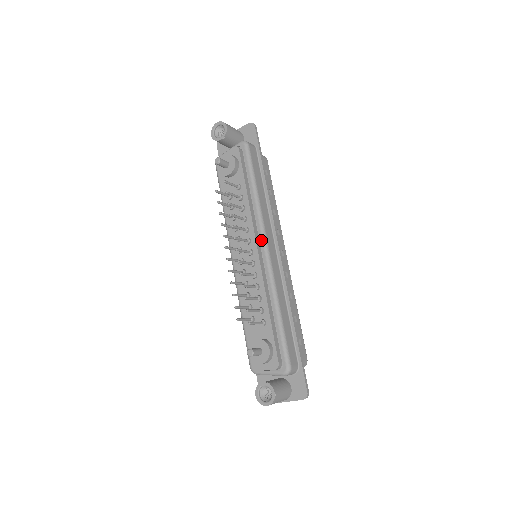
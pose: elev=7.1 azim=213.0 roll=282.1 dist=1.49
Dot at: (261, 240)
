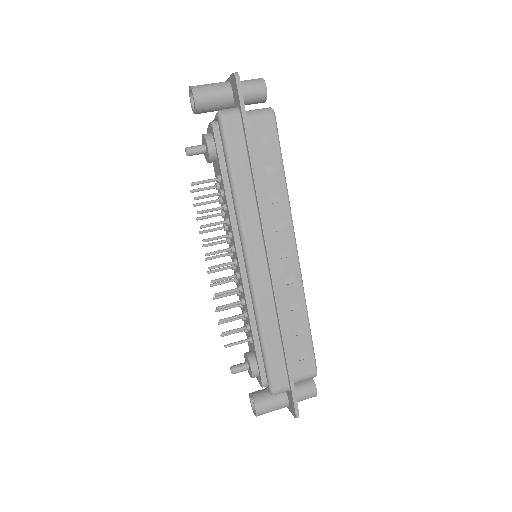
Dot at: (243, 252)
